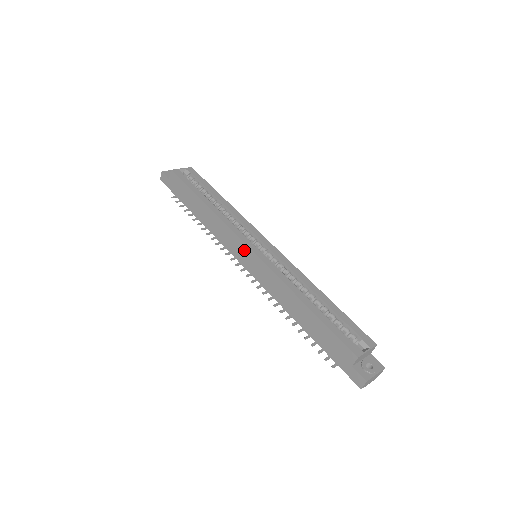
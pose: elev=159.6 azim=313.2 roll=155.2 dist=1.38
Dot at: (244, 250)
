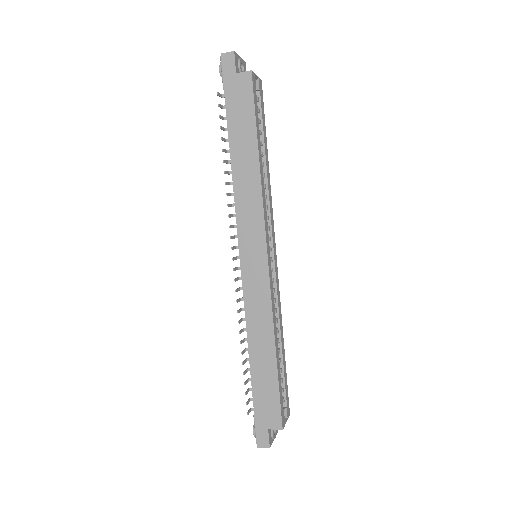
Dot at: (259, 250)
